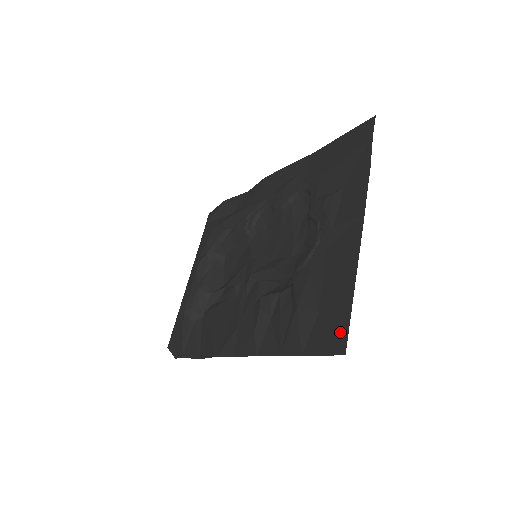
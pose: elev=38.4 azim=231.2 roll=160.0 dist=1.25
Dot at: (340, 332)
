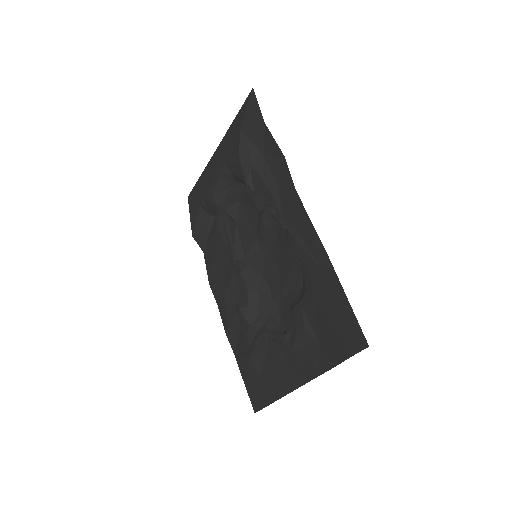
Dot at: (259, 403)
